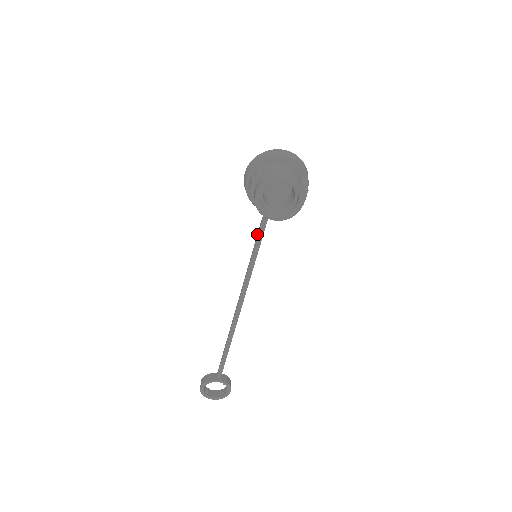
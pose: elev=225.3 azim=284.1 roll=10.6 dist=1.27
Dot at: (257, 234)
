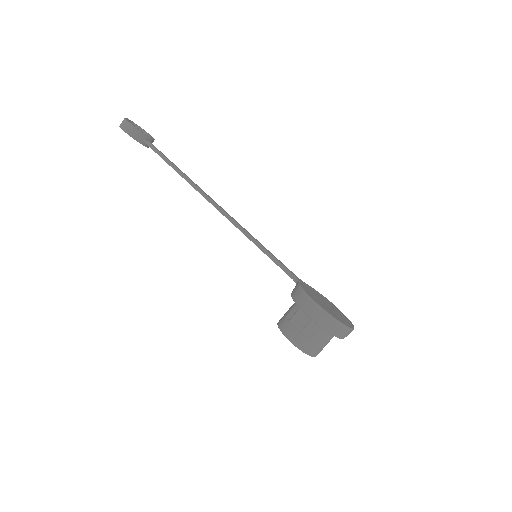
Dot at: (276, 259)
